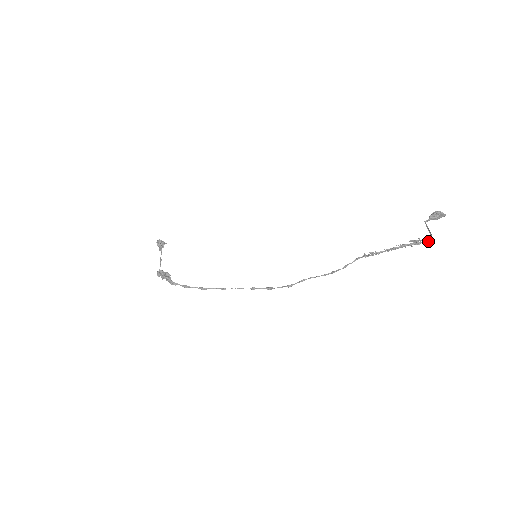
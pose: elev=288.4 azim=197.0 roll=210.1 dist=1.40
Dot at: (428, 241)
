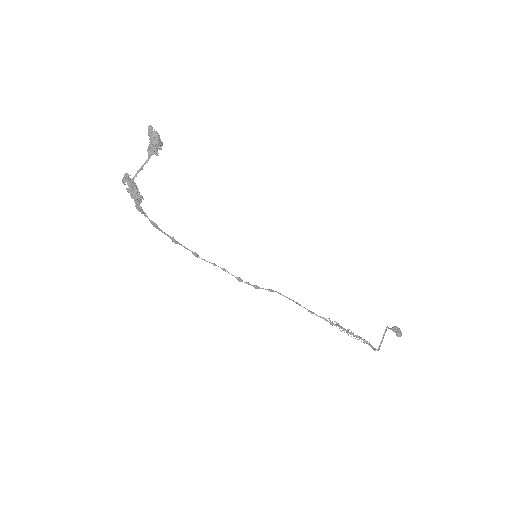
Dot at: (373, 348)
